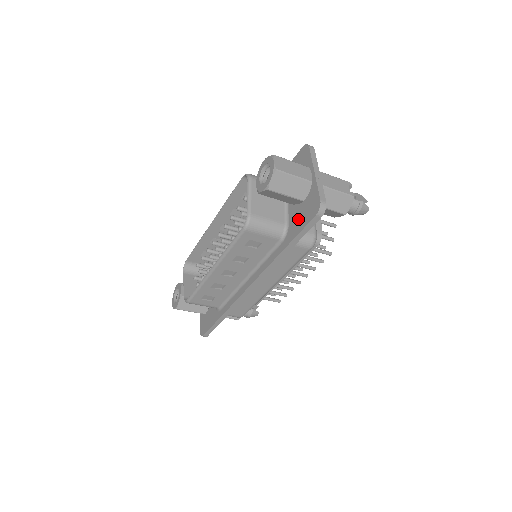
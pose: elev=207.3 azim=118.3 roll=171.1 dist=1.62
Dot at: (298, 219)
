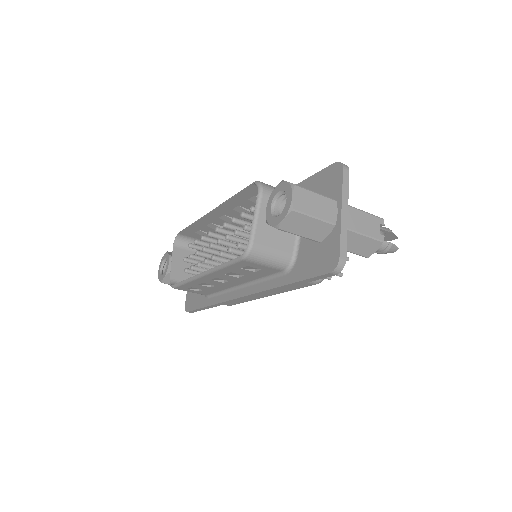
Dot at: (309, 260)
